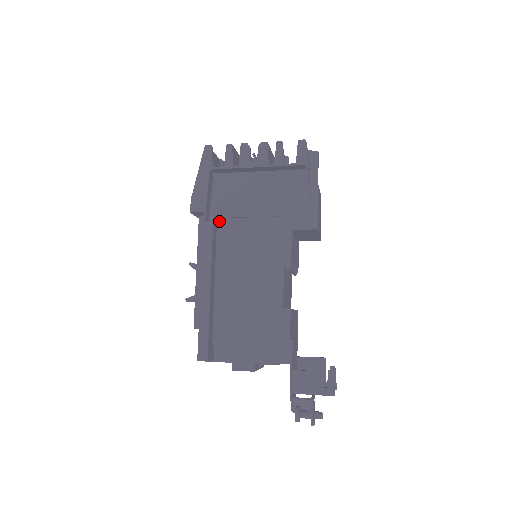
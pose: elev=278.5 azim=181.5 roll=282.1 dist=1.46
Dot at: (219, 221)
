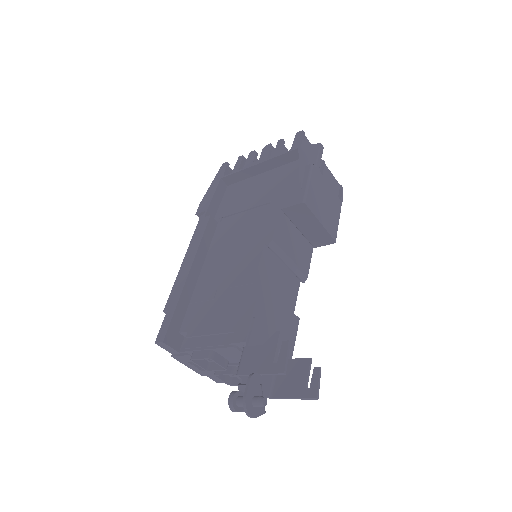
Dot at: (221, 221)
